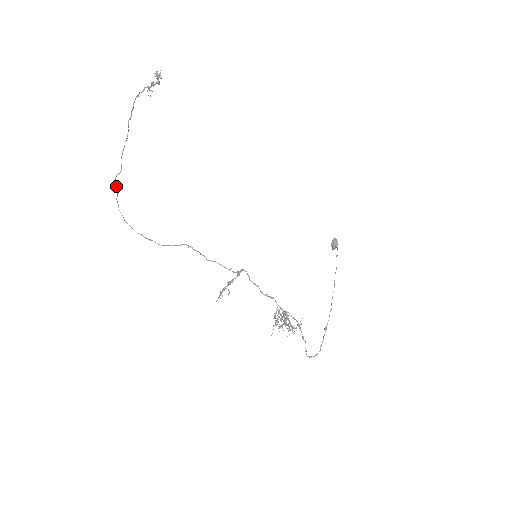
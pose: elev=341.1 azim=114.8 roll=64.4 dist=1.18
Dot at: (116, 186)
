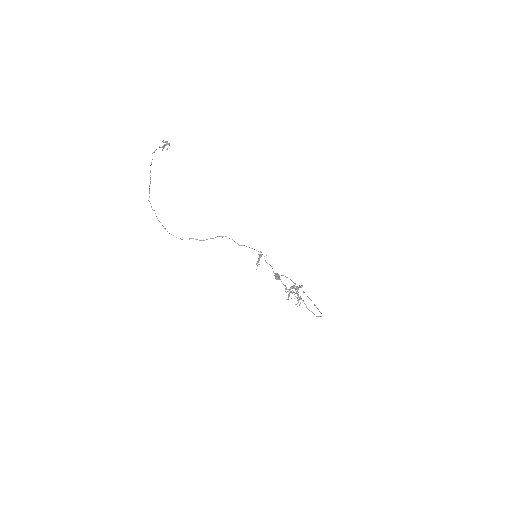
Dot at: (151, 206)
